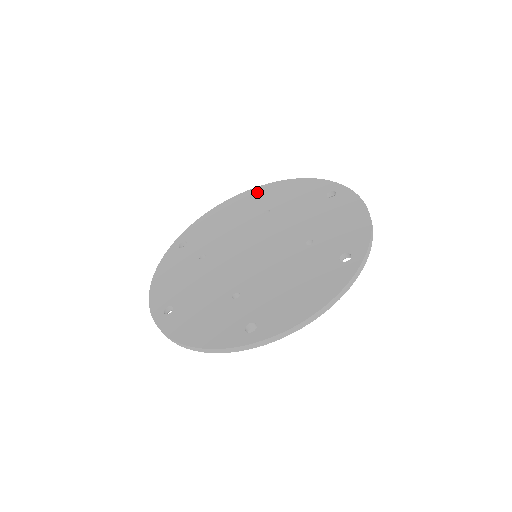
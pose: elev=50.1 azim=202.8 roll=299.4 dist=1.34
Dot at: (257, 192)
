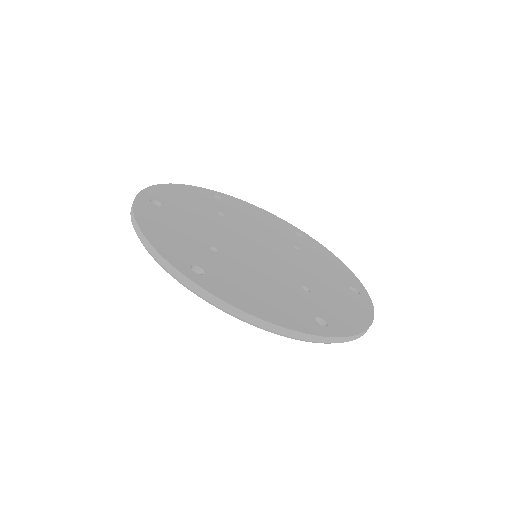
Dot at: (304, 236)
